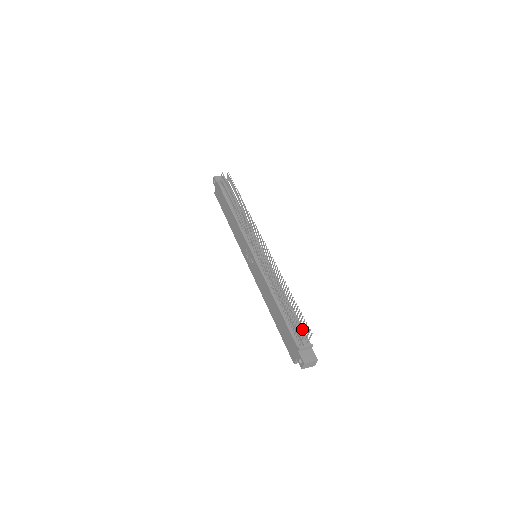
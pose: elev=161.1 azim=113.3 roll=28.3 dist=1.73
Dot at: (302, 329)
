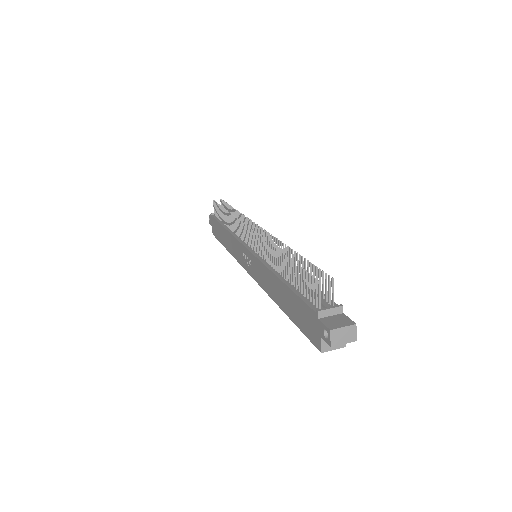
Dot at: (323, 295)
